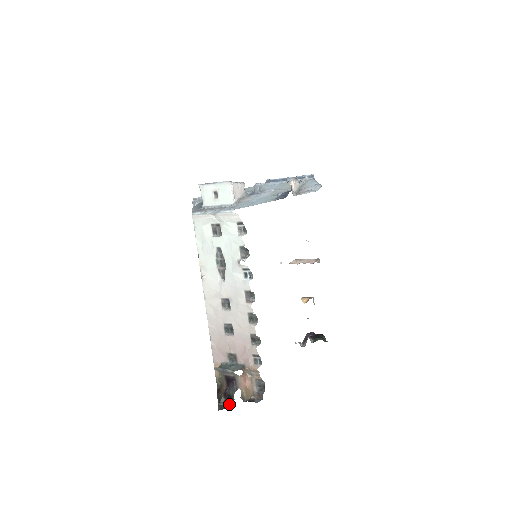
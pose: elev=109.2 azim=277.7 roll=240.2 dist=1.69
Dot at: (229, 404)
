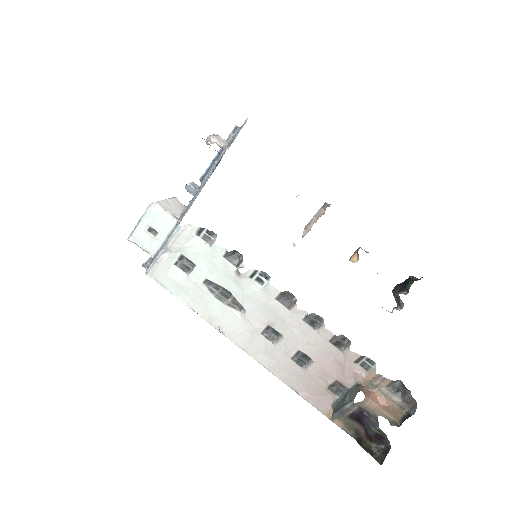
Dot at: (386, 446)
